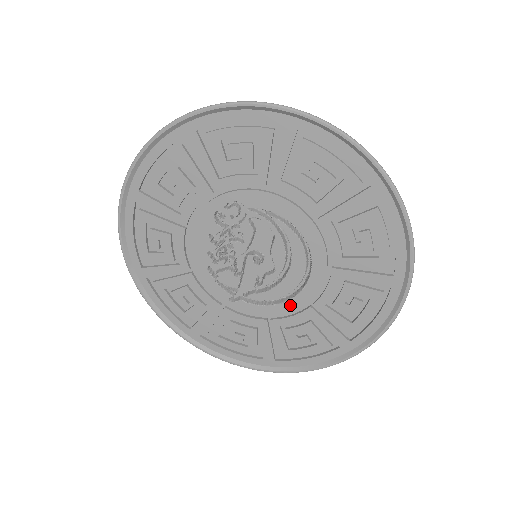
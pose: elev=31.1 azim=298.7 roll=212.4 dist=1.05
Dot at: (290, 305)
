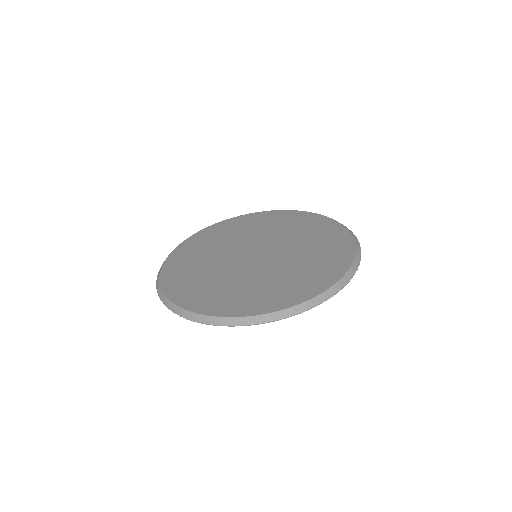
Dot at: occluded
